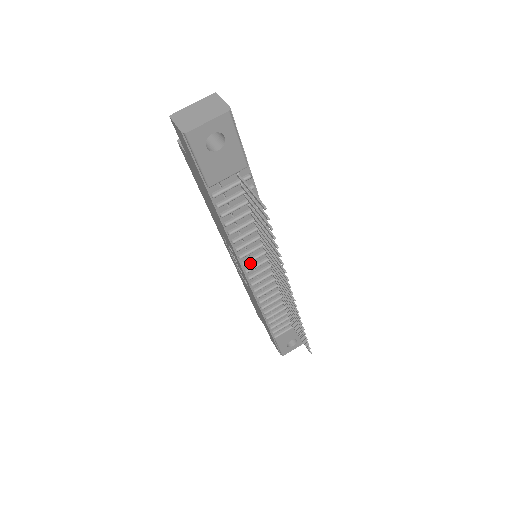
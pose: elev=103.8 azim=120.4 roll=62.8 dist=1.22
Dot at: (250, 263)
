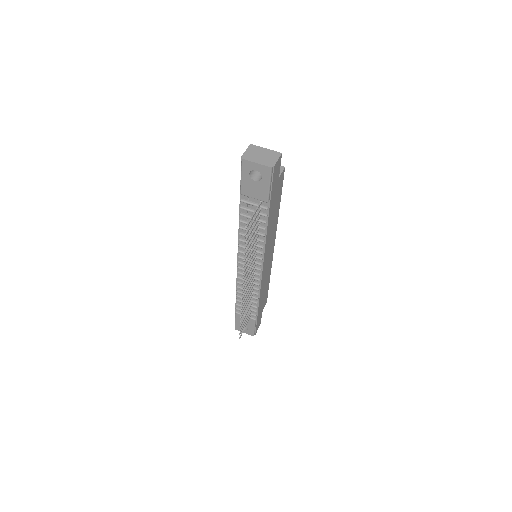
Dot at: occluded
